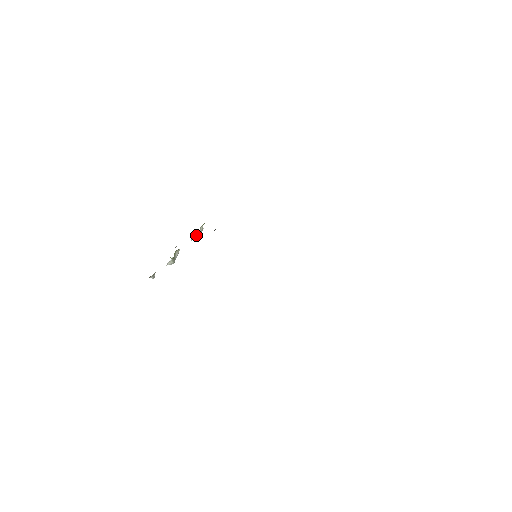
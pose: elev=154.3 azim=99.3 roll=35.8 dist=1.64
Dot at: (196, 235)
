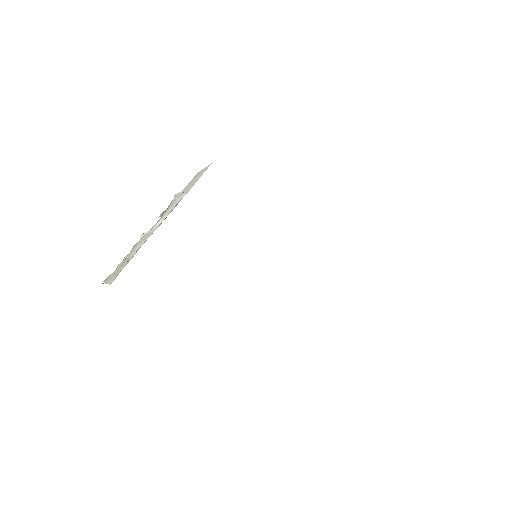
Dot at: (166, 209)
